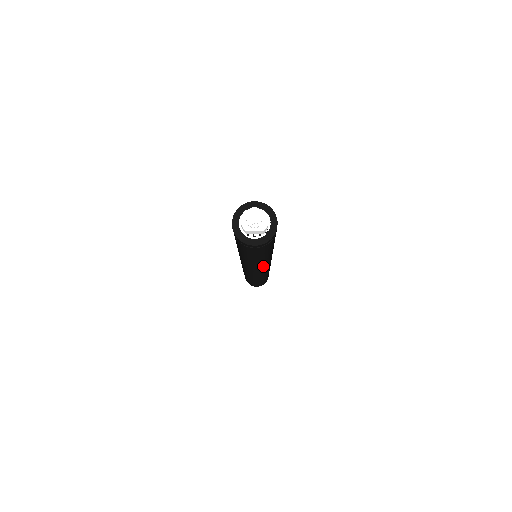
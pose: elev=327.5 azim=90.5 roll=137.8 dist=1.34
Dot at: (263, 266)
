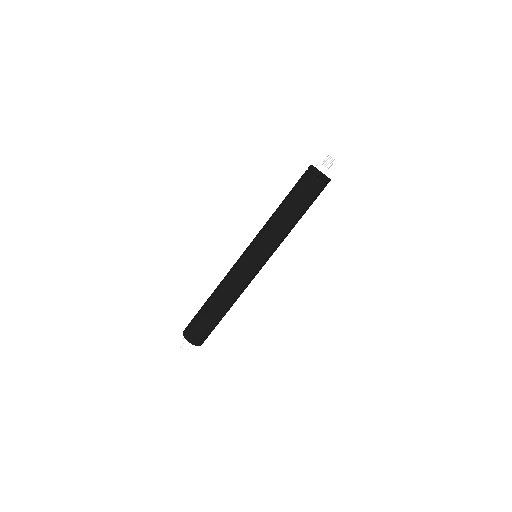
Dot at: (276, 249)
